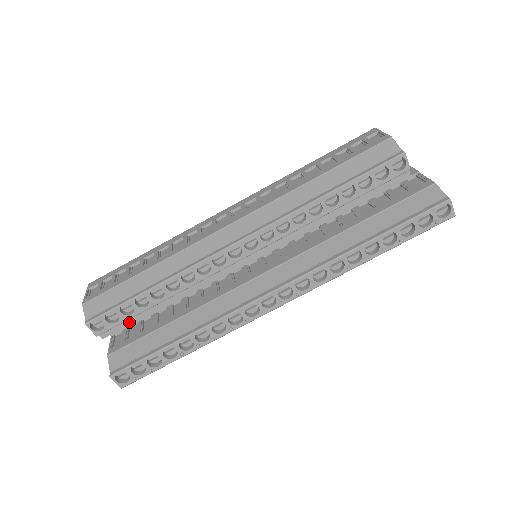
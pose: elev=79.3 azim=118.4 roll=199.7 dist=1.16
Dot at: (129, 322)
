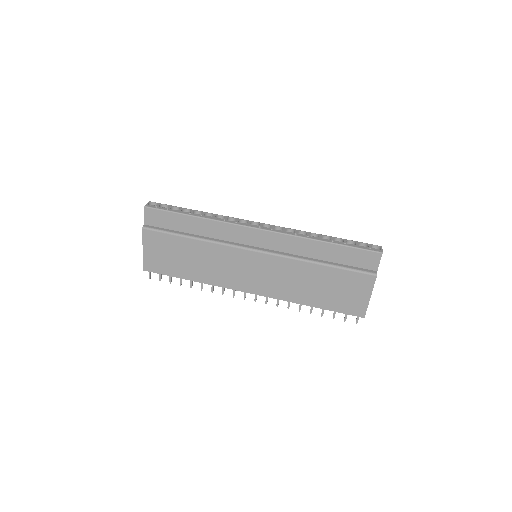
Dot at: occluded
